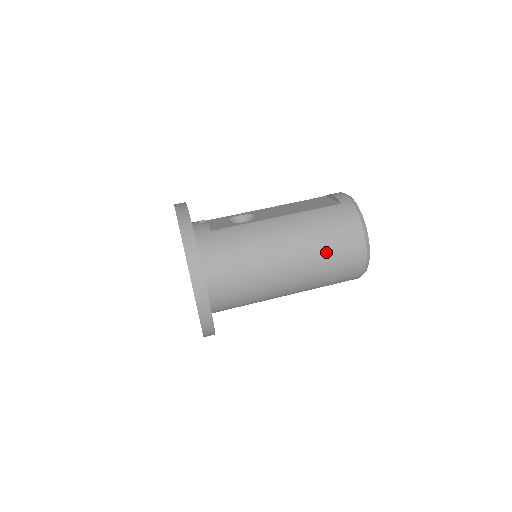
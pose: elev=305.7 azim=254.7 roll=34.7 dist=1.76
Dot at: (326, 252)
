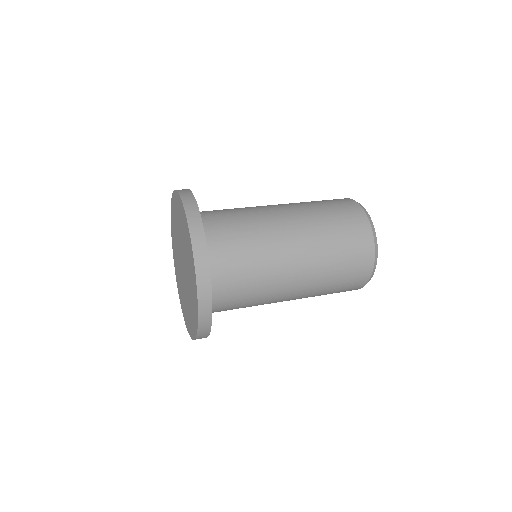
Dot at: (317, 205)
